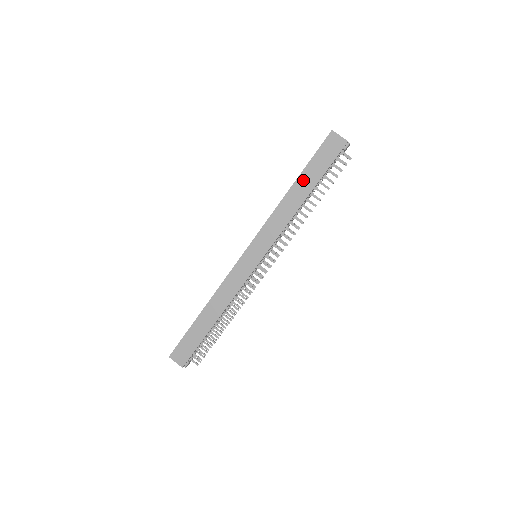
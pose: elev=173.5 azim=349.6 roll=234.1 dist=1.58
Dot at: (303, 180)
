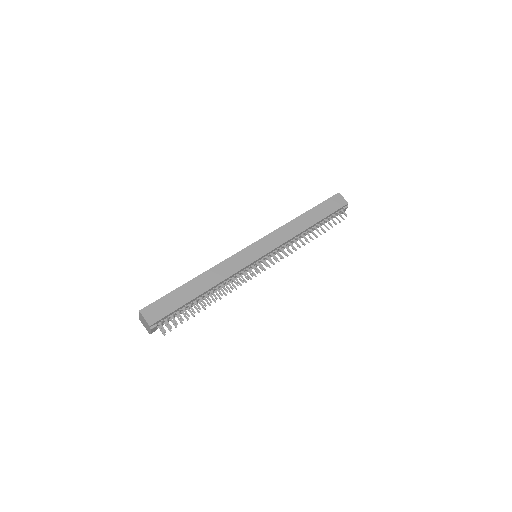
Dot at: (312, 213)
